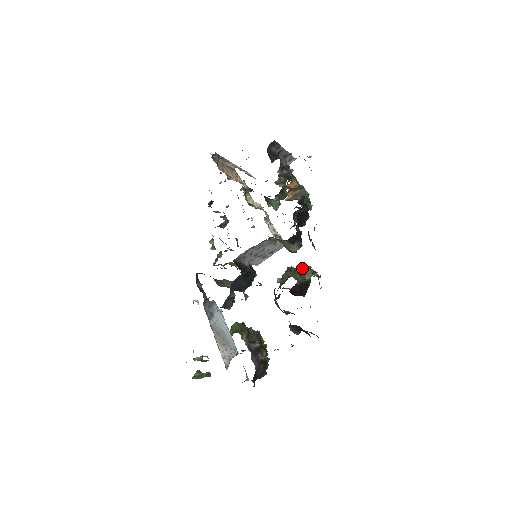
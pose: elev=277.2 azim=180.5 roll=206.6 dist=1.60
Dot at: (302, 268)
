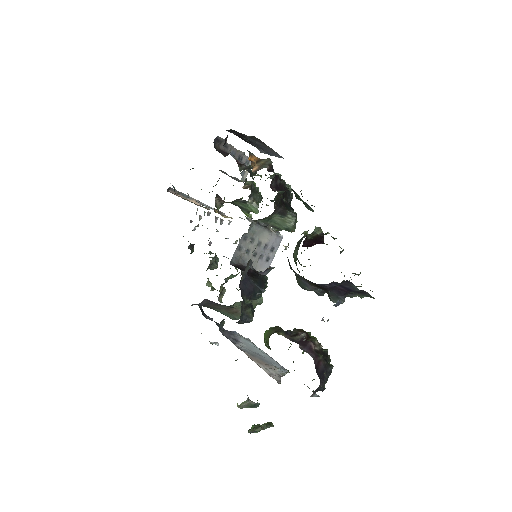
Dot at: occluded
